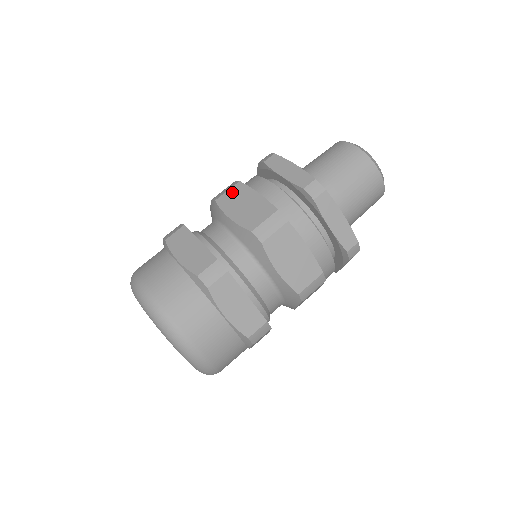
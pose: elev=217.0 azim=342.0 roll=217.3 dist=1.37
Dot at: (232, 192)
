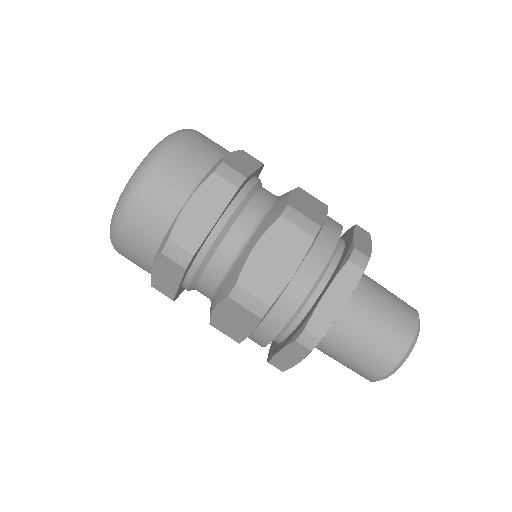
Dot at: (315, 199)
